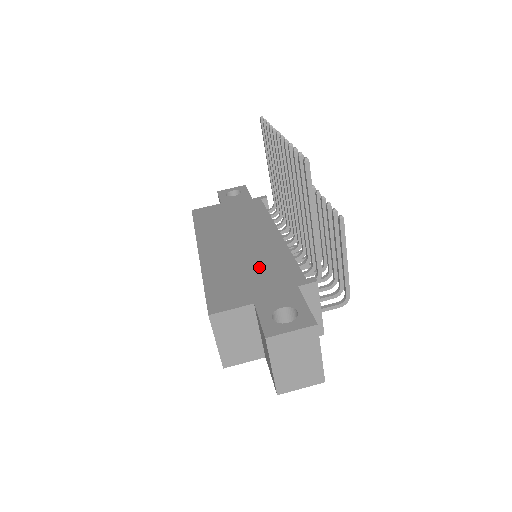
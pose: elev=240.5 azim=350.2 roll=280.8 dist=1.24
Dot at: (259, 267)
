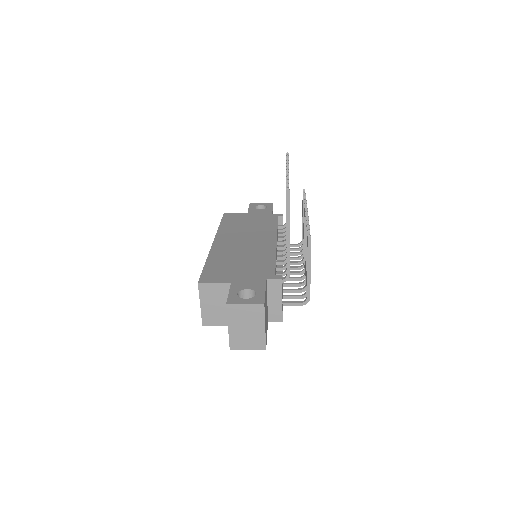
Dot at: (248, 261)
